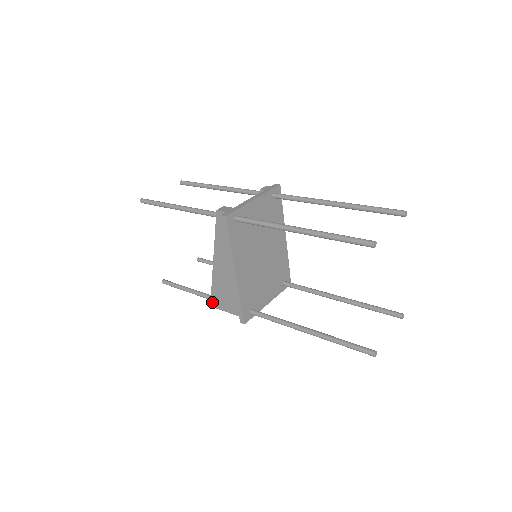
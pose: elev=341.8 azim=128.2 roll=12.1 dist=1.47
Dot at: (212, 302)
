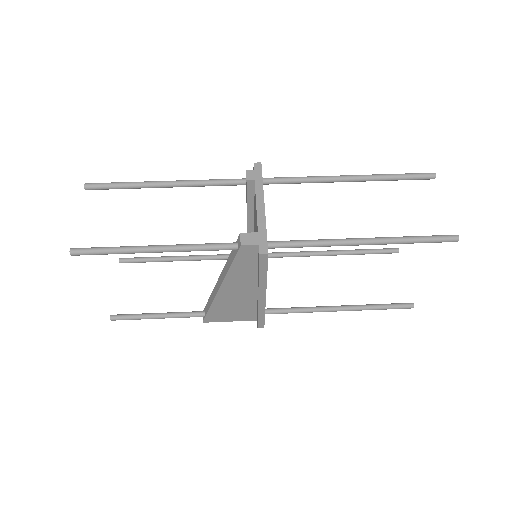
Dot at: (207, 319)
